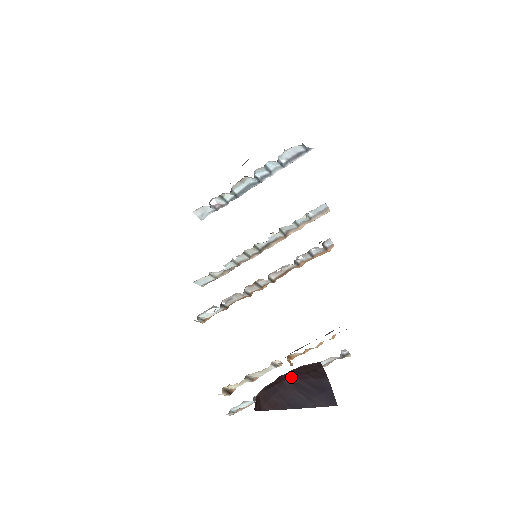
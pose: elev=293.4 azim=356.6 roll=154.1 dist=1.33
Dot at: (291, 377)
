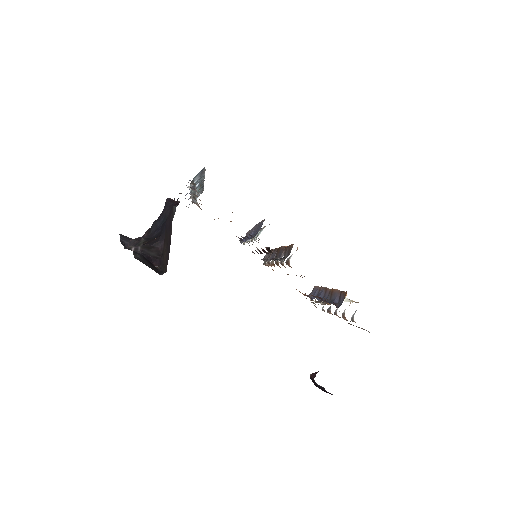
Dot at: occluded
